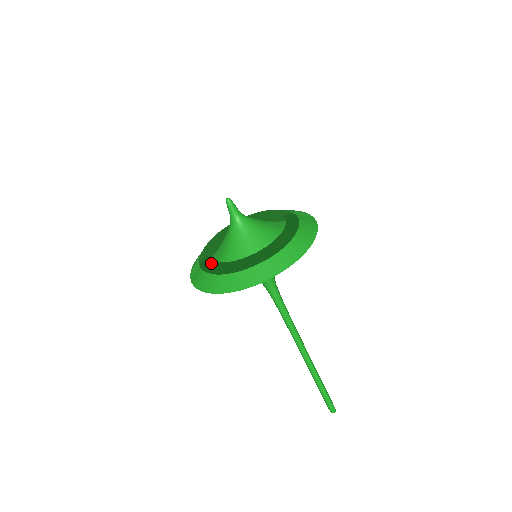
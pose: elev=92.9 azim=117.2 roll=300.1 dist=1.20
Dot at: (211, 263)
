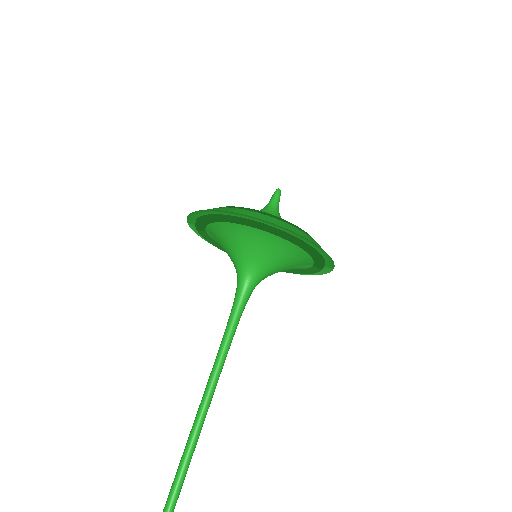
Dot at: occluded
